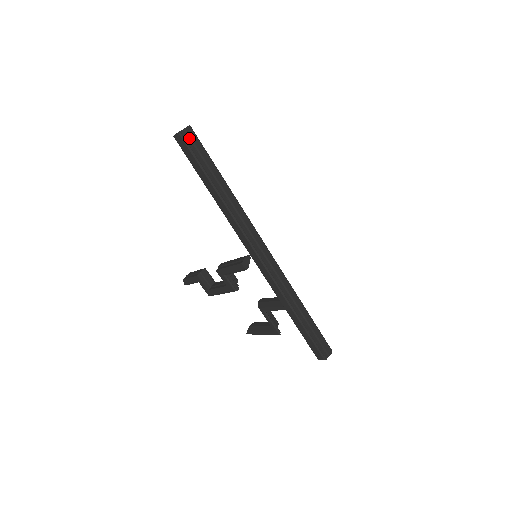
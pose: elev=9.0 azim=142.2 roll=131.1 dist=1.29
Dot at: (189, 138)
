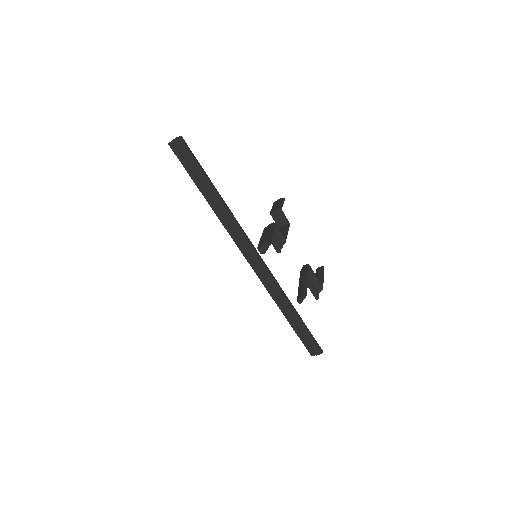
Dot at: (178, 151)
